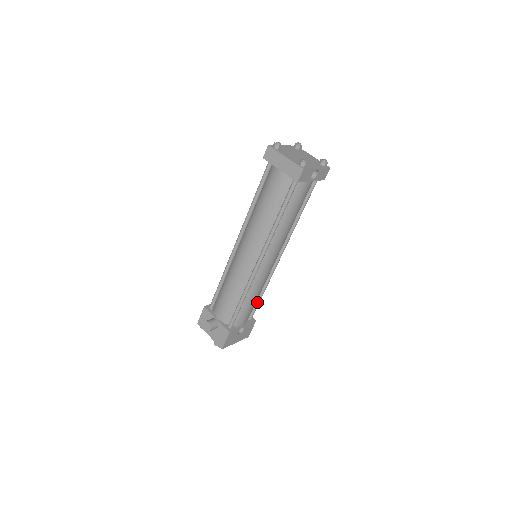
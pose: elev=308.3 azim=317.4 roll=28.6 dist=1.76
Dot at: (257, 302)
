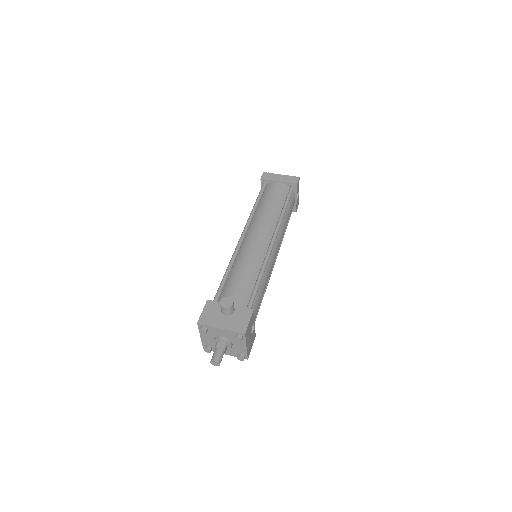
Dot at: occluded
